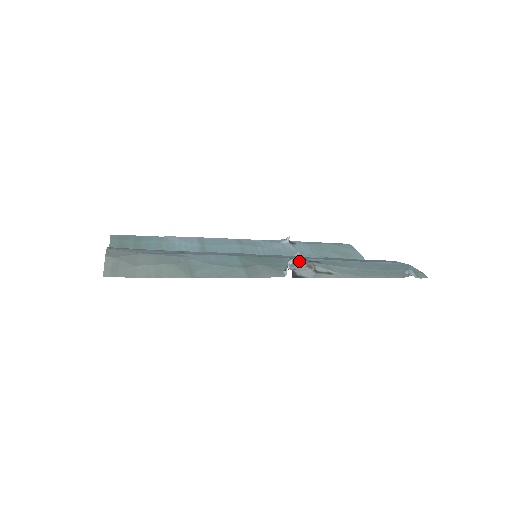
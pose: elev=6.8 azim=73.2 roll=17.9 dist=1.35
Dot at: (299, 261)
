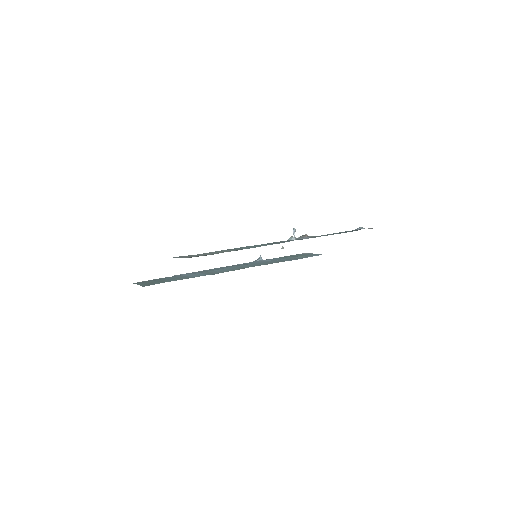
Dot at: occluded
